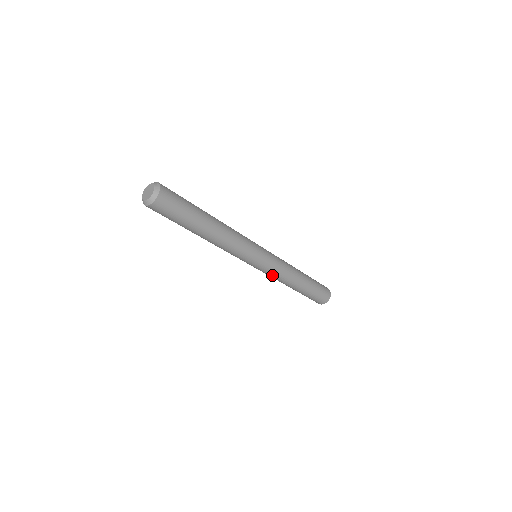
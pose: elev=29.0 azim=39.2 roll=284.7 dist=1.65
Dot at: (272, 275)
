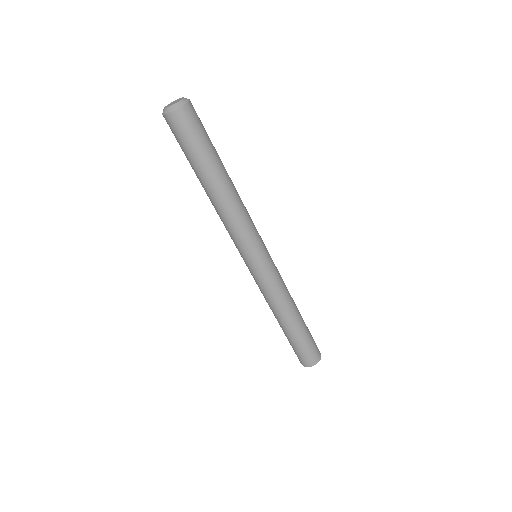
Dot at: (260, 288)
